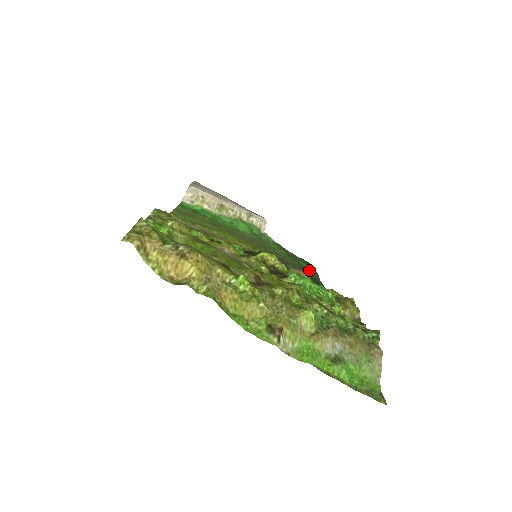
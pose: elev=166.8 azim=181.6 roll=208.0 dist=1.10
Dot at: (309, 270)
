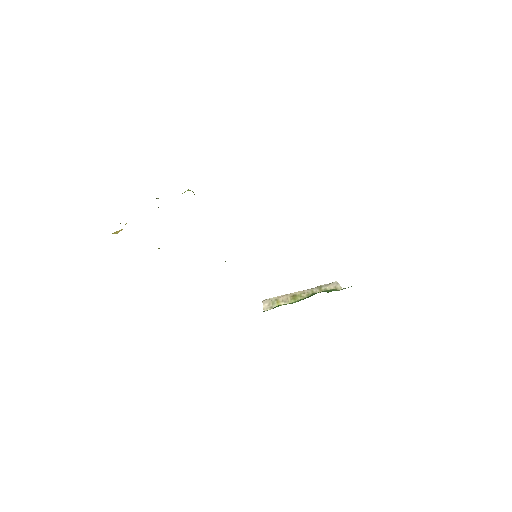
Dot at: occluded
